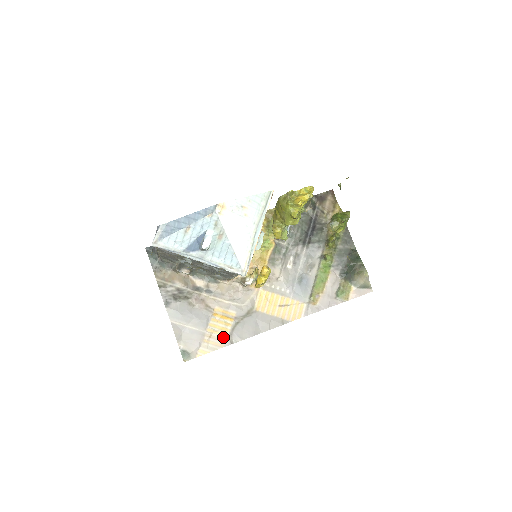
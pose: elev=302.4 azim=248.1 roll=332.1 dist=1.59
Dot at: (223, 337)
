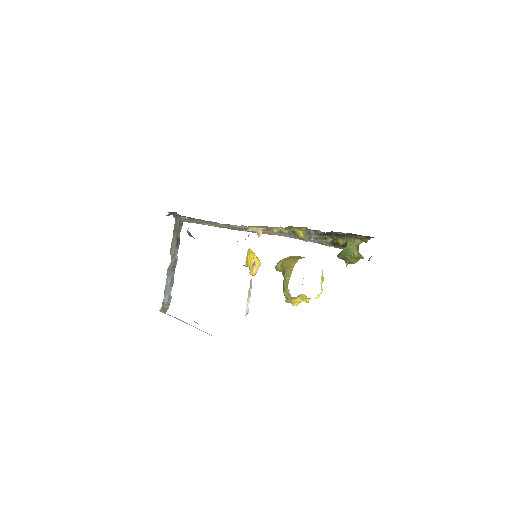
Dot at: occluded
